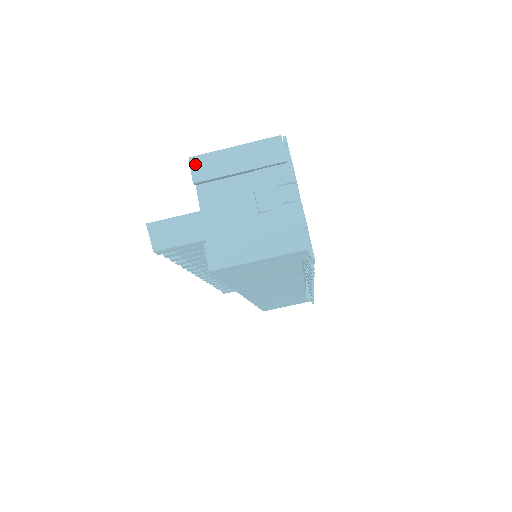
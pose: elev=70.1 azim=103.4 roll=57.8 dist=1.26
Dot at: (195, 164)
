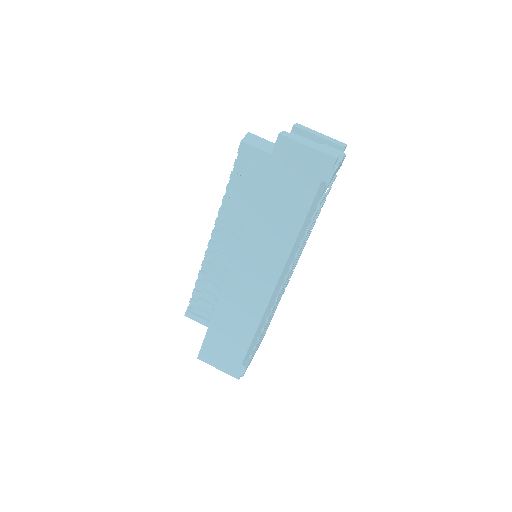
Dot at: (299, 125)
